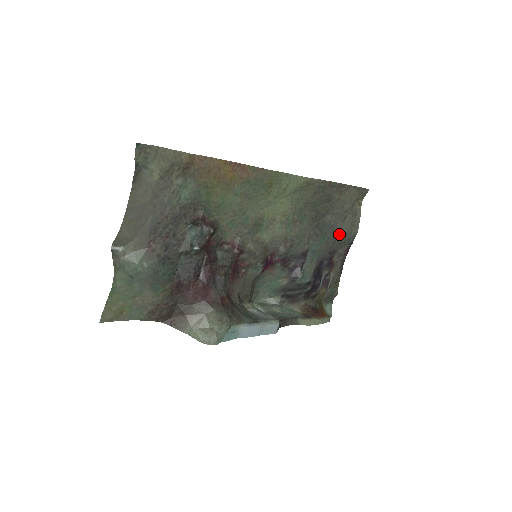
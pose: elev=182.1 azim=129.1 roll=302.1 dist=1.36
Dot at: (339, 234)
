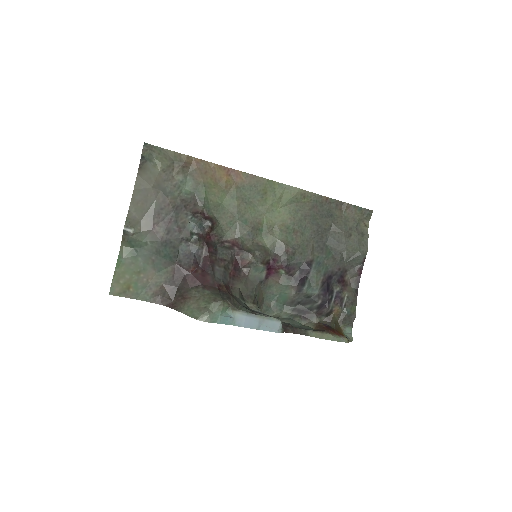
Dot at: (346, 250)
